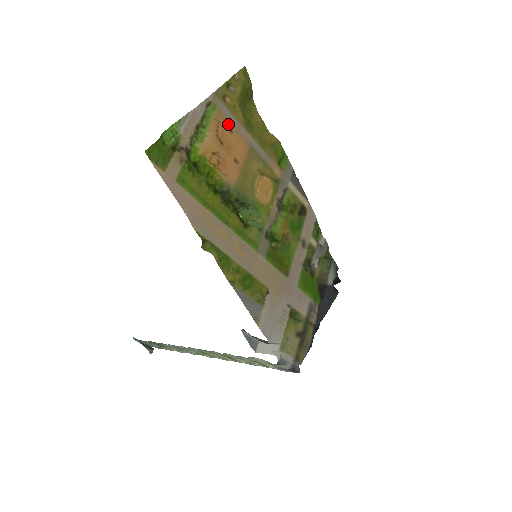
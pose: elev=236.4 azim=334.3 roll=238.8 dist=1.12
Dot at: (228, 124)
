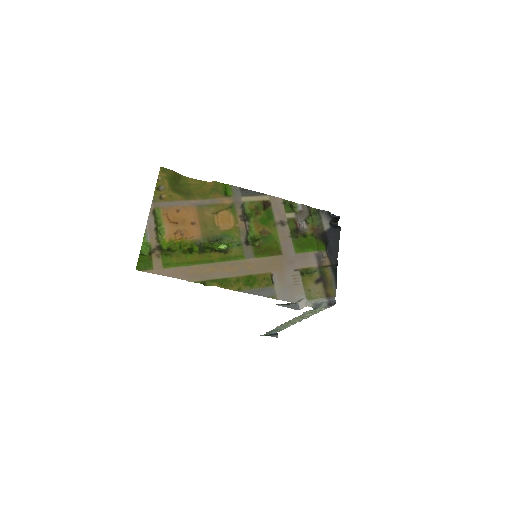
Dot at: (173, 209)
